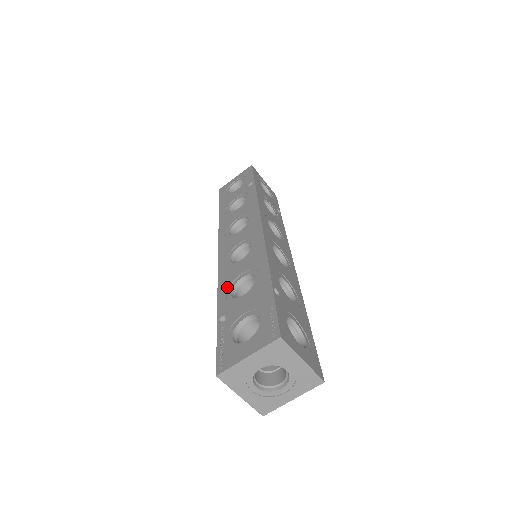
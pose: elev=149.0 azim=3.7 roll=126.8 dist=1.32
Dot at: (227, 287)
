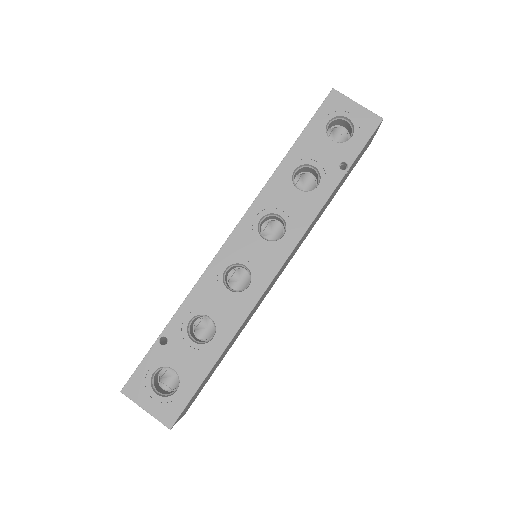
Dot at: occluded
